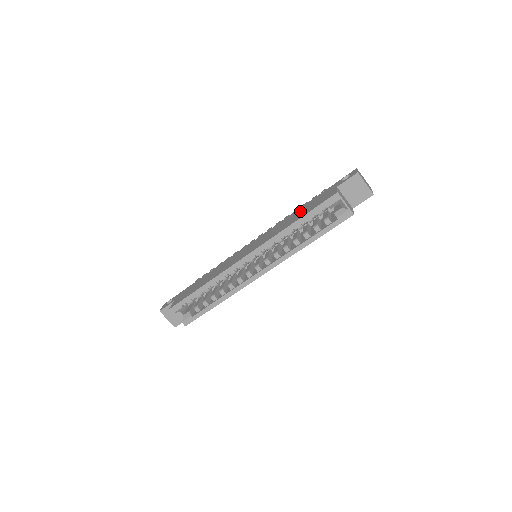
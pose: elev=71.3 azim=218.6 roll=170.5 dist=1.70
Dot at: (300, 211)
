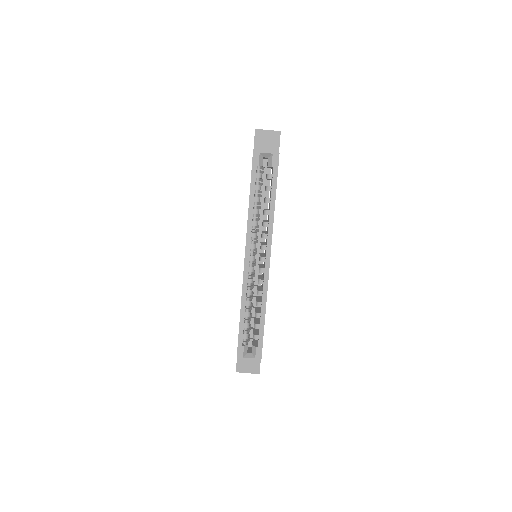
Dot at: occluded
